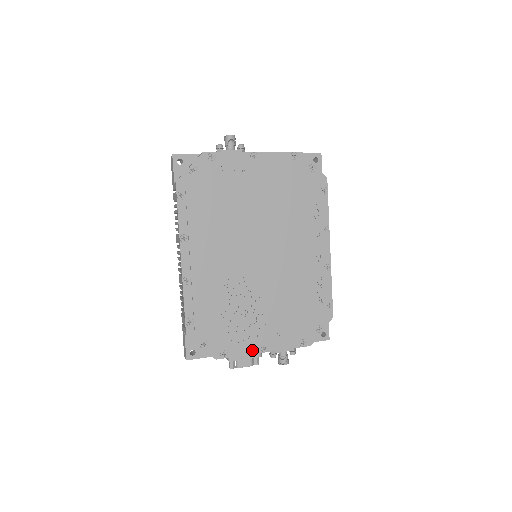
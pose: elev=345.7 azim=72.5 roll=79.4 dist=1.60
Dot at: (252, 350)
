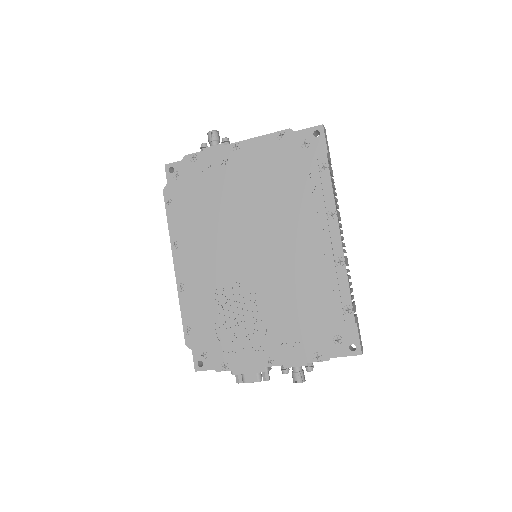
Dot at: (255, 363)
